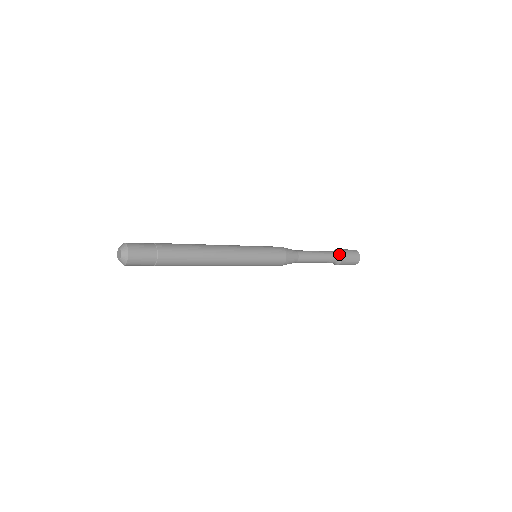
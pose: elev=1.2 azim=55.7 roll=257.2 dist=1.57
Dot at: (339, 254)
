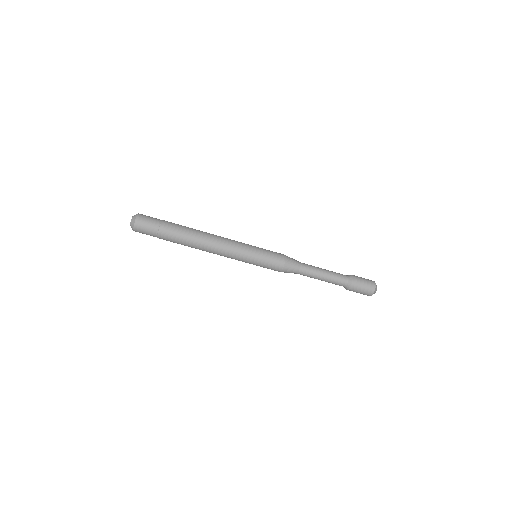
Dot at: (349, 276)
